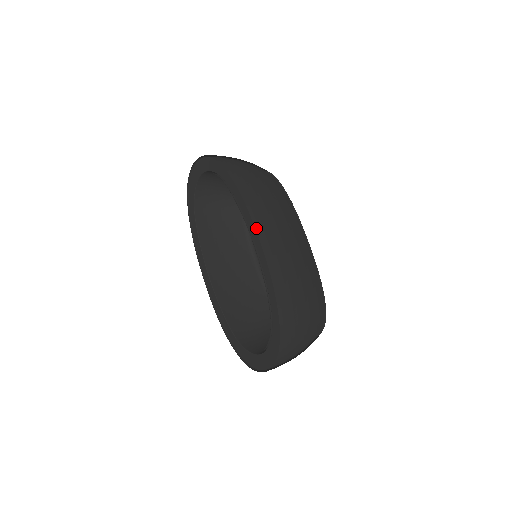
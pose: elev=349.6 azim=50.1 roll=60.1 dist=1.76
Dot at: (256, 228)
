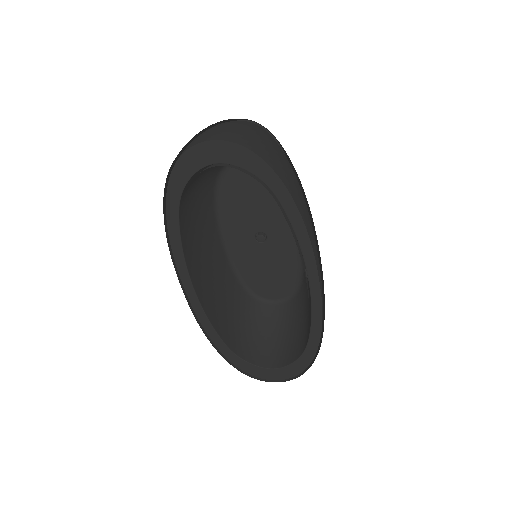
Dot at: (317, 265)
